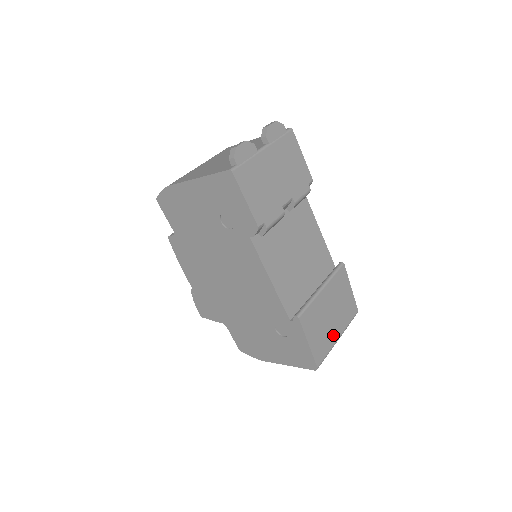
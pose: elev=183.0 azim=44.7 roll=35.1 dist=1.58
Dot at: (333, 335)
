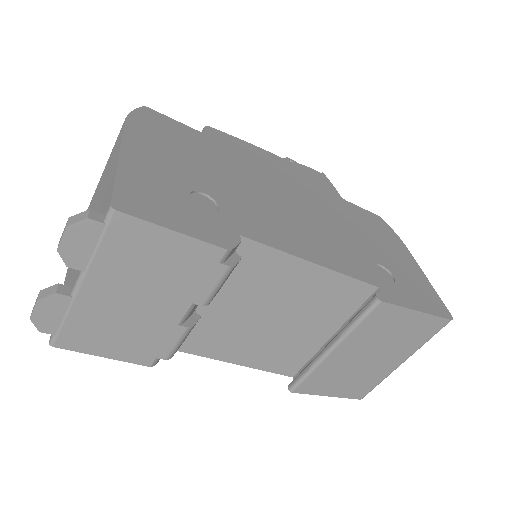
Dot at: (385, 367)
